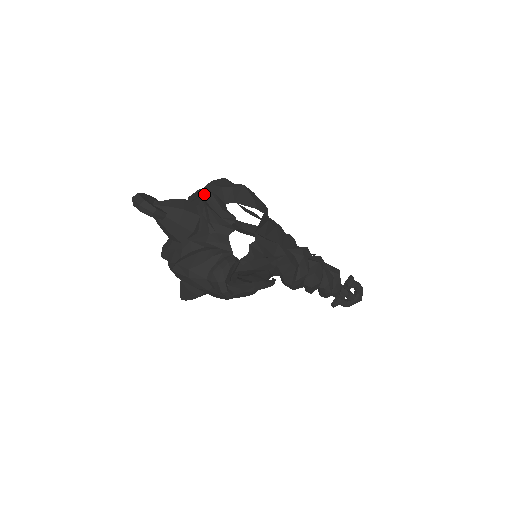
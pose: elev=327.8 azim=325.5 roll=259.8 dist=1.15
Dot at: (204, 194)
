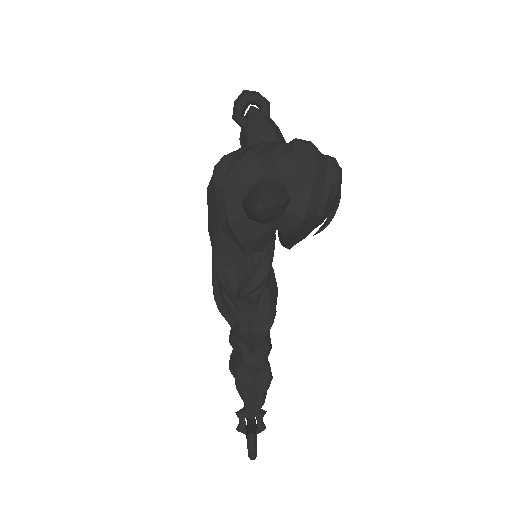
Dot at: occluded
